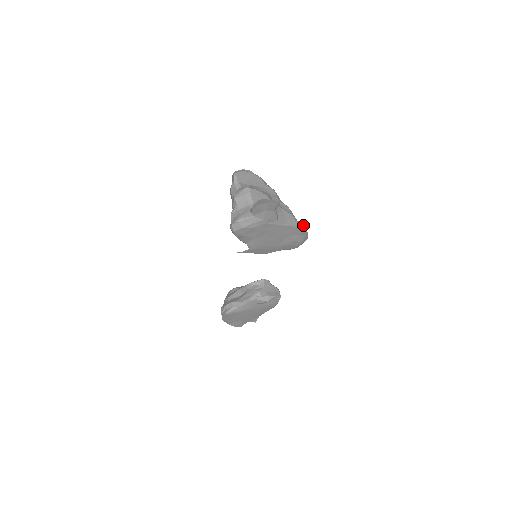
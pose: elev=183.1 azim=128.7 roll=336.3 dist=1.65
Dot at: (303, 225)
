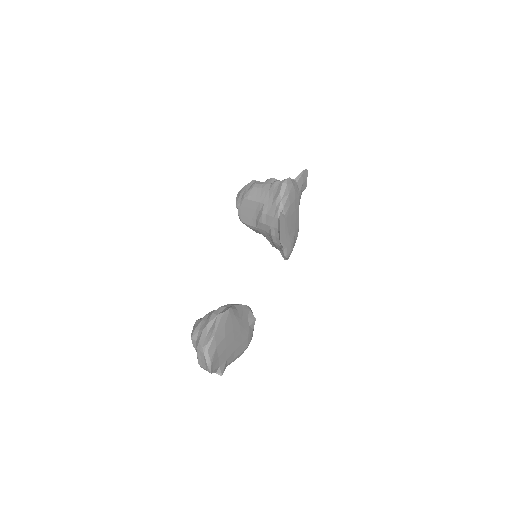
Dot at: (298, 231)
